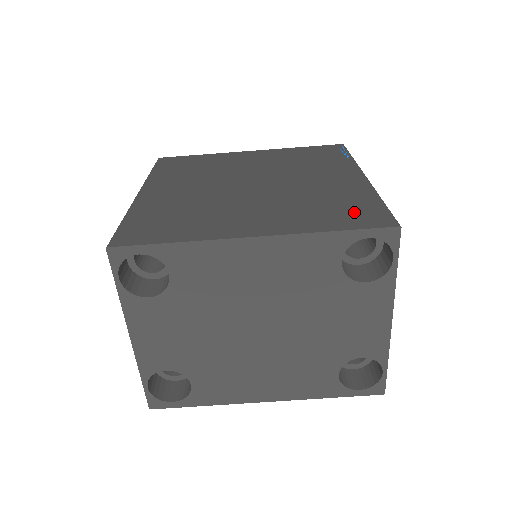
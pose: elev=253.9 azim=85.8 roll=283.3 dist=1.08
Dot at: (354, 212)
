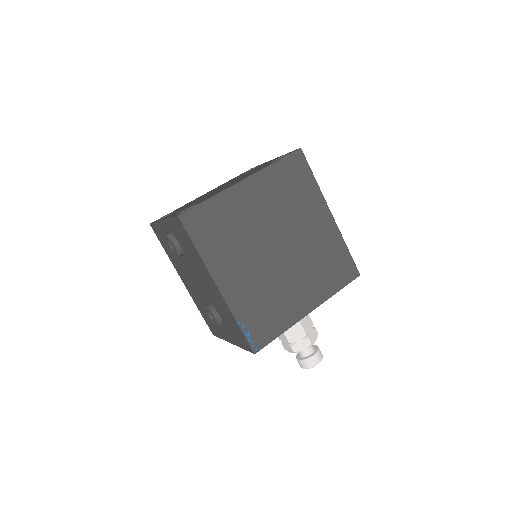
Dot at: occluded
